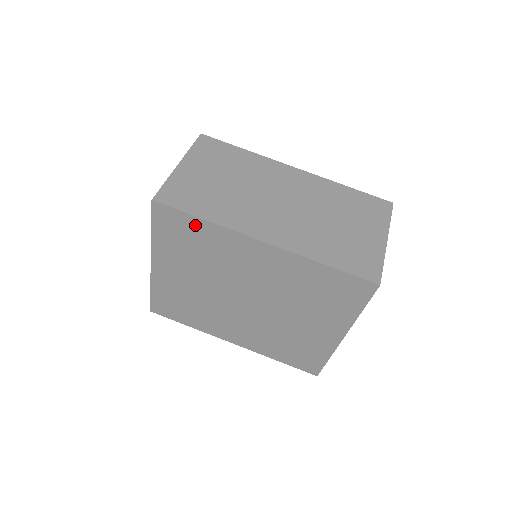
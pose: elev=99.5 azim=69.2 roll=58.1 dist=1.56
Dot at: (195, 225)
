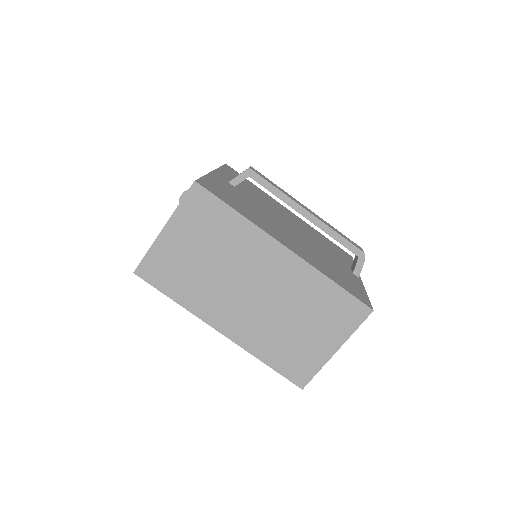
Dot at: occluded
